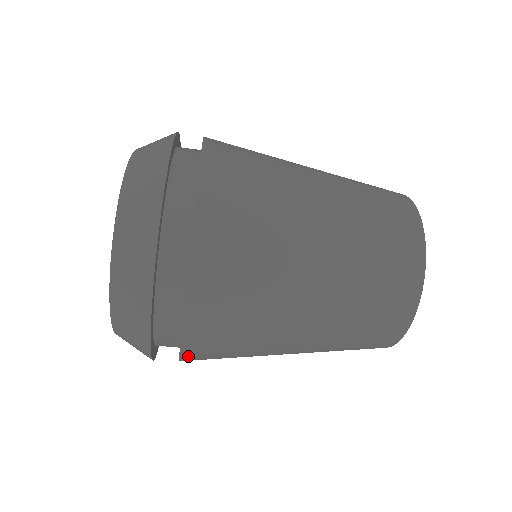
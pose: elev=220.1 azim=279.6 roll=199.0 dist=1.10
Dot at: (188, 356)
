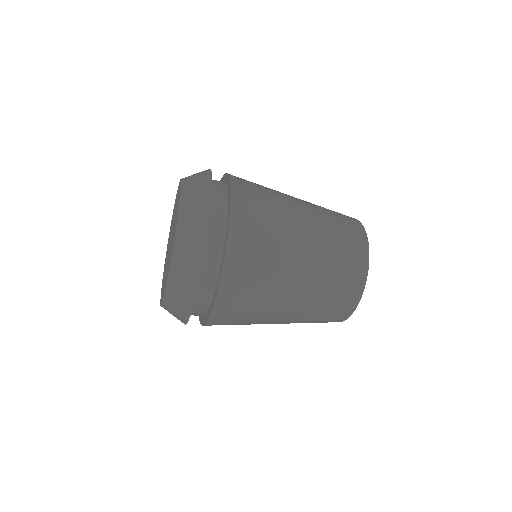
Dot at: (210, 324)
